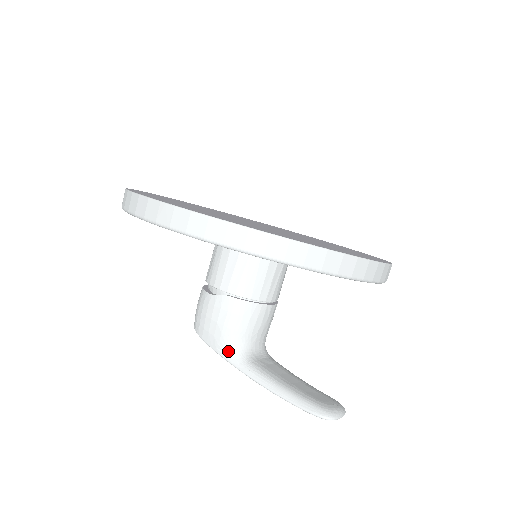
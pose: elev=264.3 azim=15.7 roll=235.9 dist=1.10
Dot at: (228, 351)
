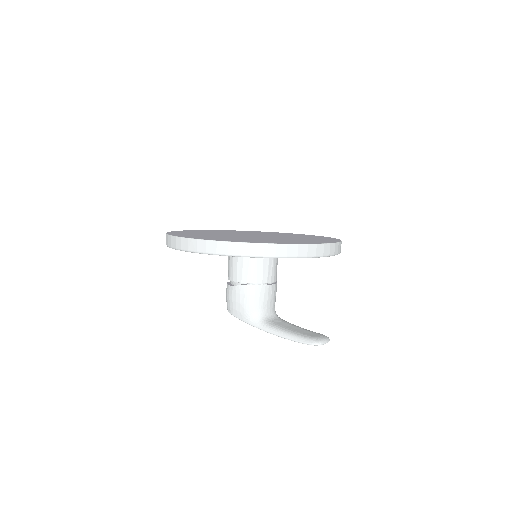
Dot at: (251, 319)
